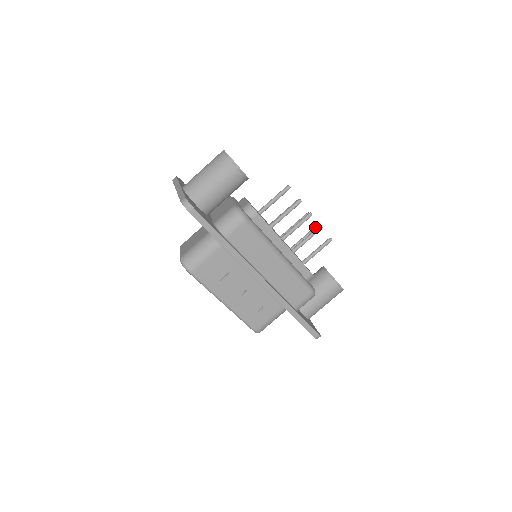
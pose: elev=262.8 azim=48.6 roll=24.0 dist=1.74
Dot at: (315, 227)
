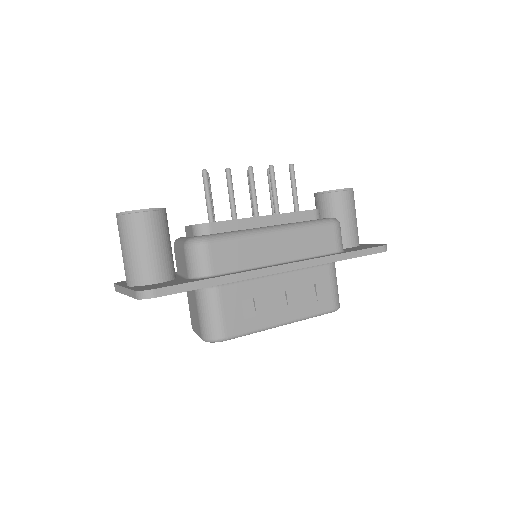
Dot at: (267, 174)
